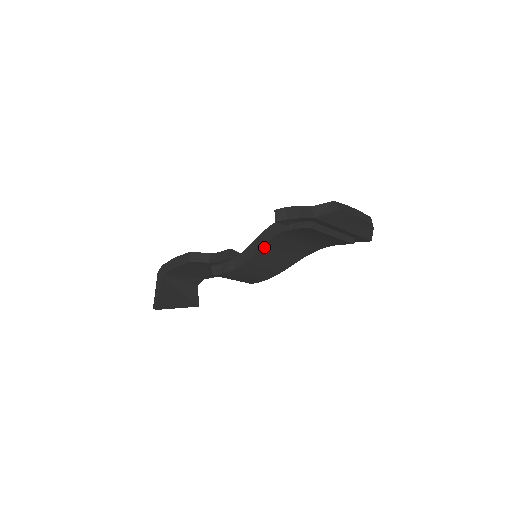
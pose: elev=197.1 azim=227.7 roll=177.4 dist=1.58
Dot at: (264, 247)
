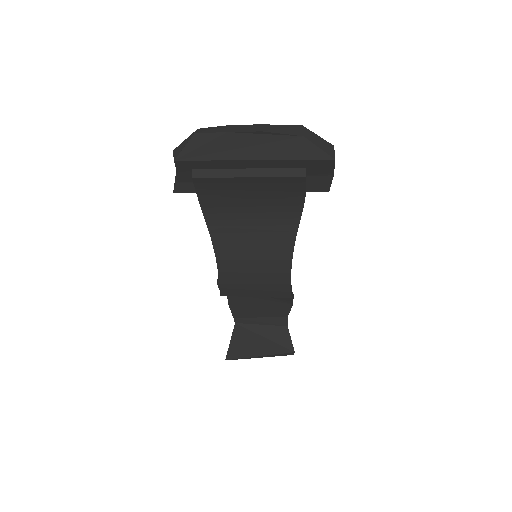
Dot at: (214, 234)
